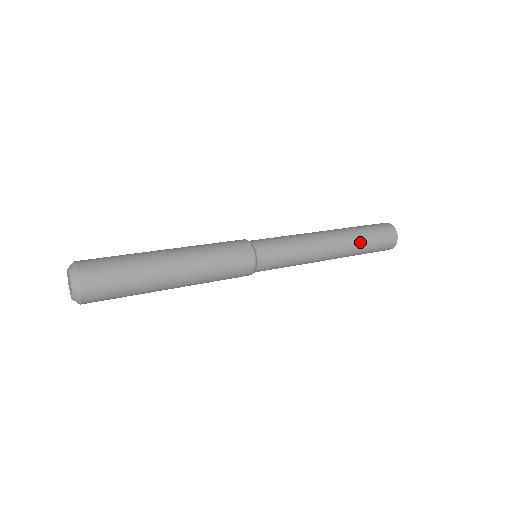
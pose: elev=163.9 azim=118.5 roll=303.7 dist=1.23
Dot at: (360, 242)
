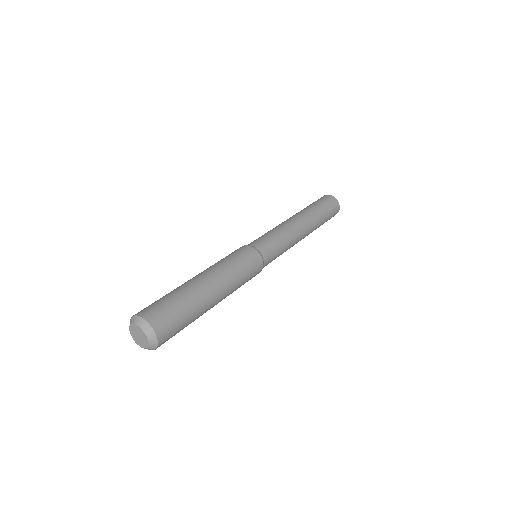
Dot at: (320, 224)
